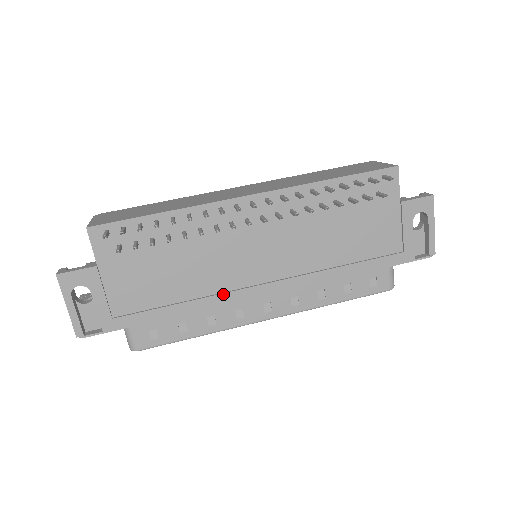
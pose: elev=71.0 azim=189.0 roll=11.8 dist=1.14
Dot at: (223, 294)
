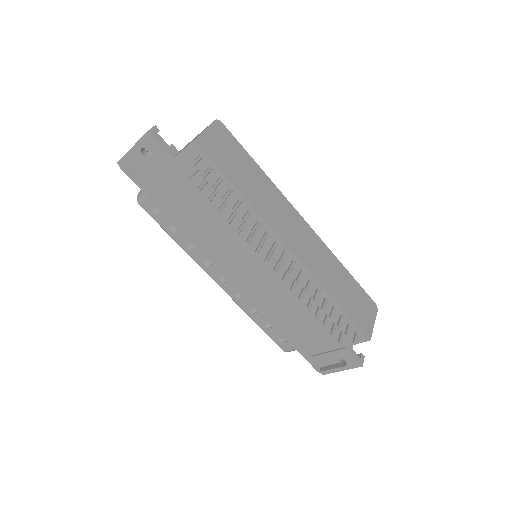
Dot at: (211, 252)
